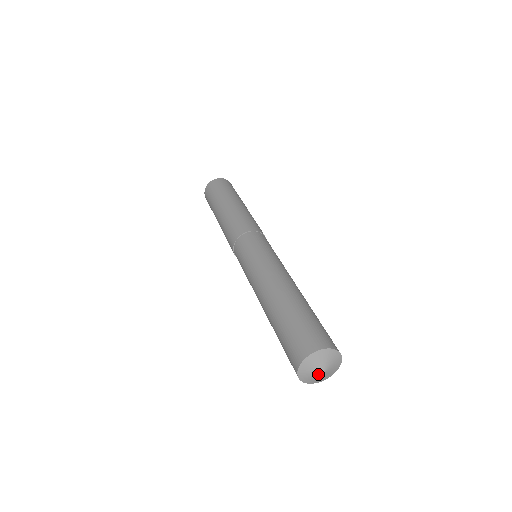
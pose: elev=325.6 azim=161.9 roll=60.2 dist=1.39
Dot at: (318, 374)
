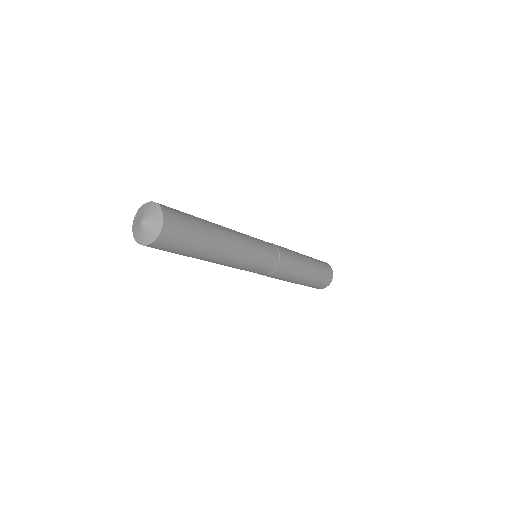
Dot at: (139, 222)
